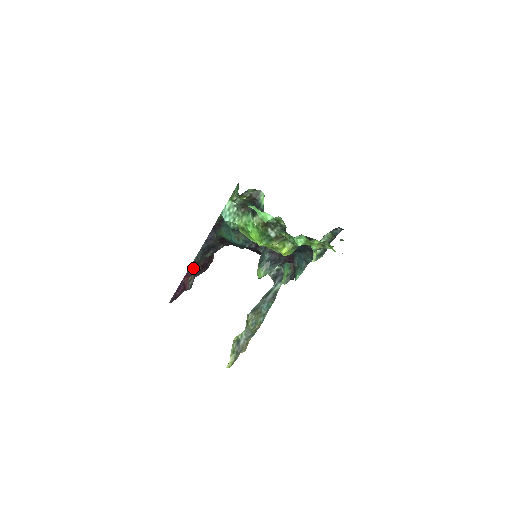
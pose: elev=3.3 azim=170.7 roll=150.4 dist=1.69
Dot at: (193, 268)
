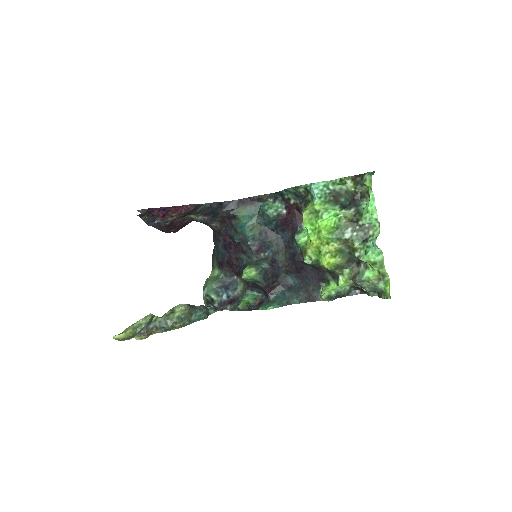
Dot at: (192, 209)
